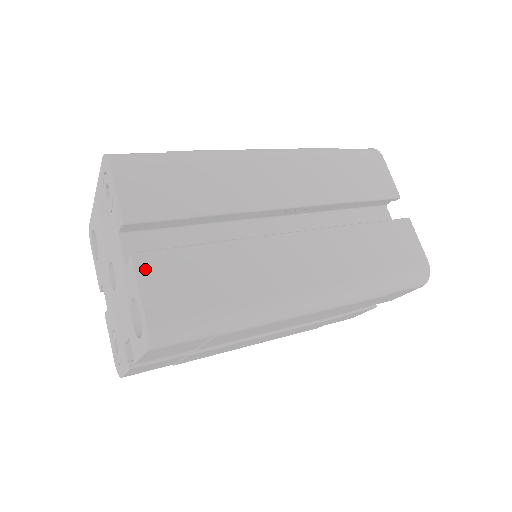
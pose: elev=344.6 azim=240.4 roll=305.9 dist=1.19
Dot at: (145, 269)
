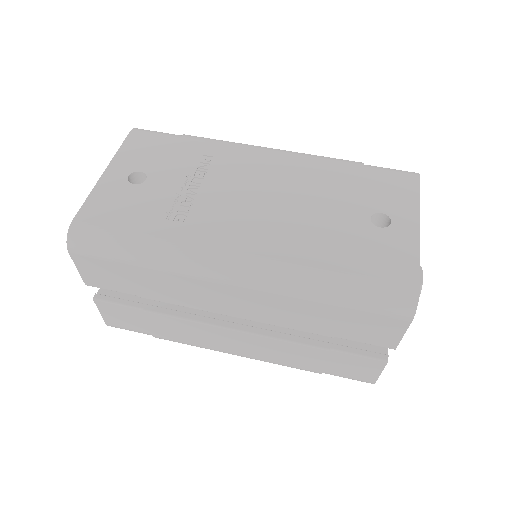
Dot at: (104, 308)
